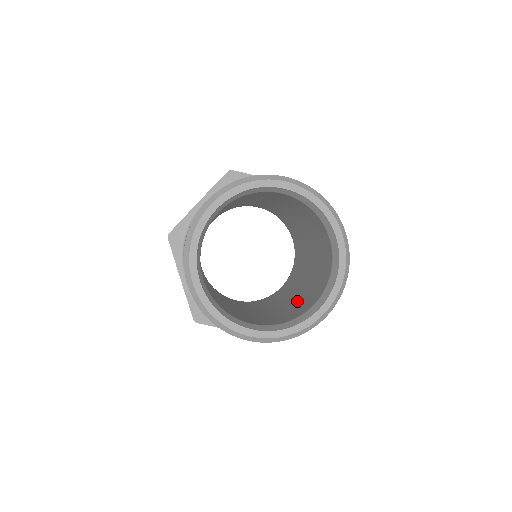
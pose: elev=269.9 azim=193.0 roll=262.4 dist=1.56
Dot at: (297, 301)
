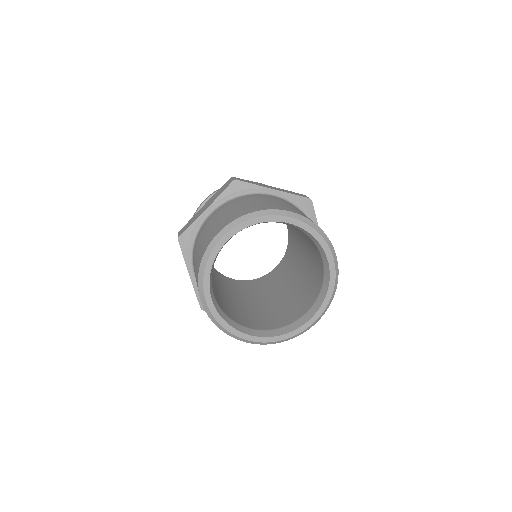
Dot at: (242, 309)
